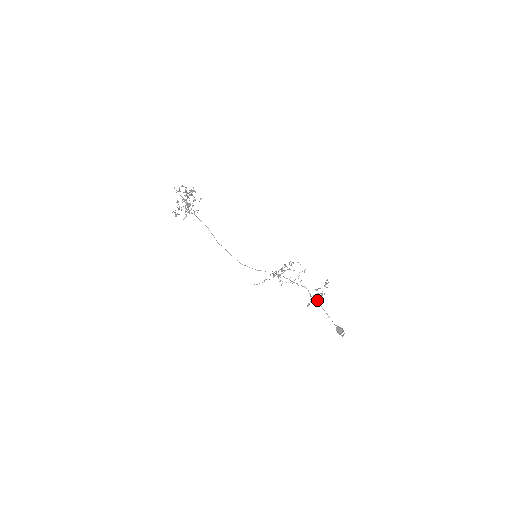
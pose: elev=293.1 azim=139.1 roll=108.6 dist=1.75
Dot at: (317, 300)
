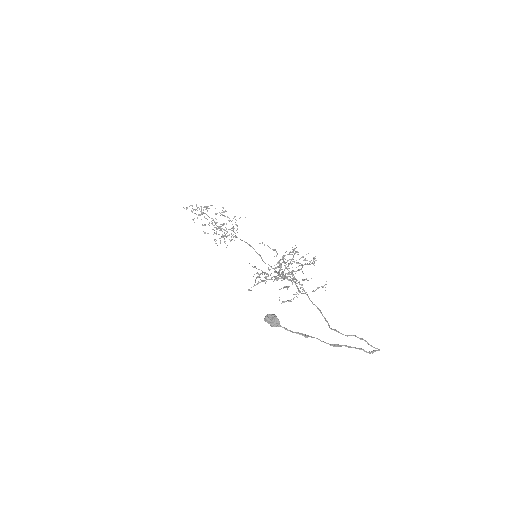
Dot at: (300, 291)
